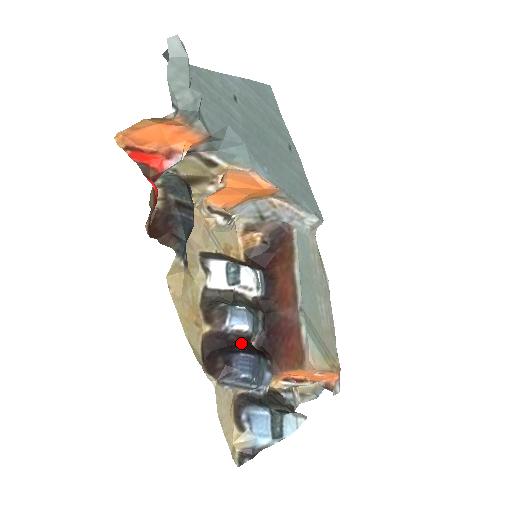
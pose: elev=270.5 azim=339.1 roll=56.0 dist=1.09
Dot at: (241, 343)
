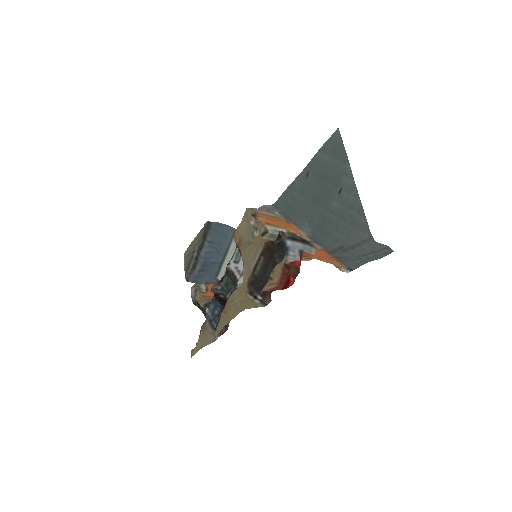
Dot at: occluded
